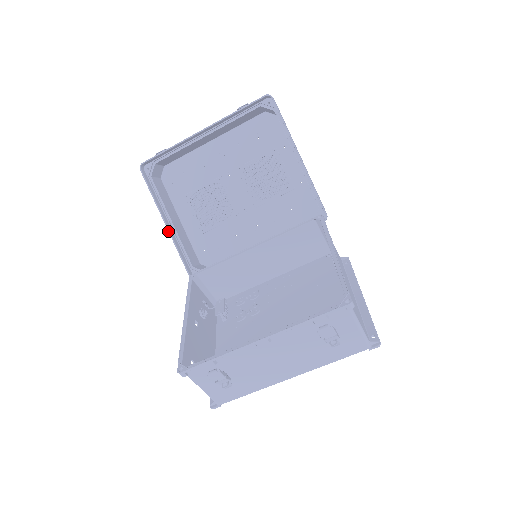
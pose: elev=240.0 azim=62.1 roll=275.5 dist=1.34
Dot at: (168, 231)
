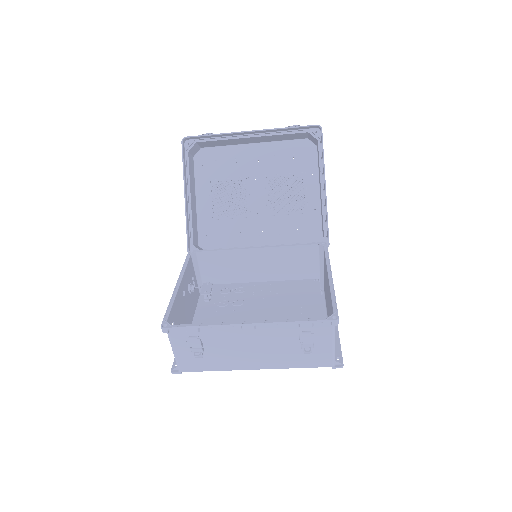
Dot at: (185, 205)
